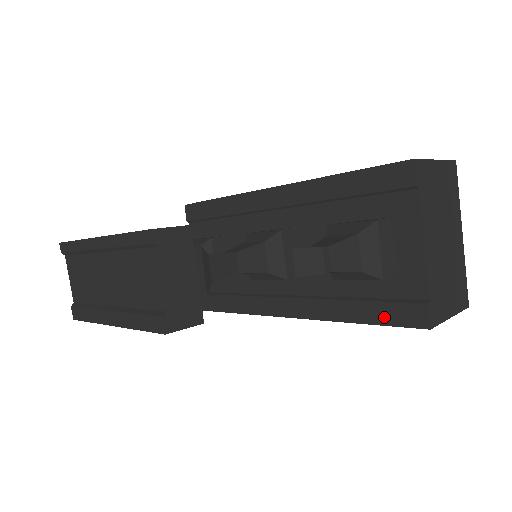
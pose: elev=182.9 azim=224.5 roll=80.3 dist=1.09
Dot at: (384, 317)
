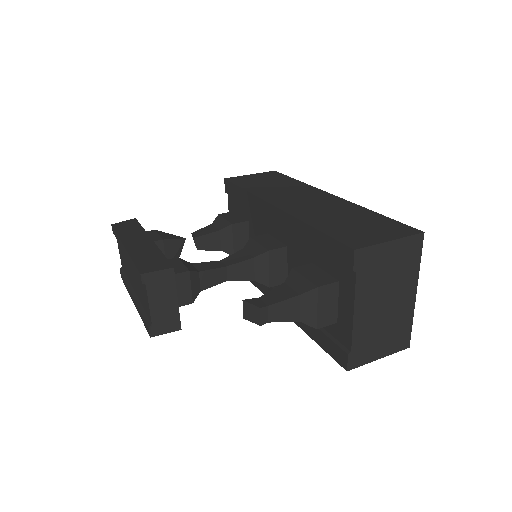
Dot at: (325, 345)
